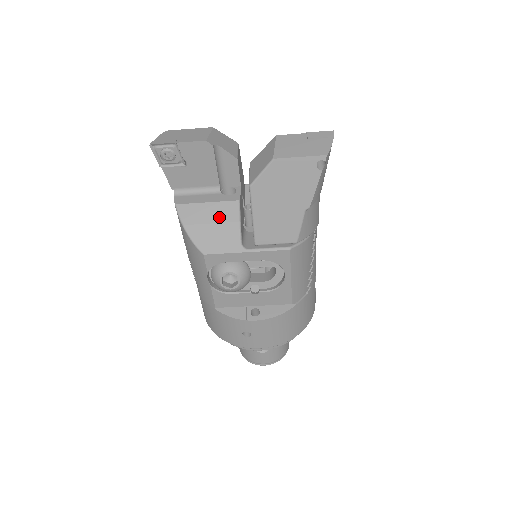
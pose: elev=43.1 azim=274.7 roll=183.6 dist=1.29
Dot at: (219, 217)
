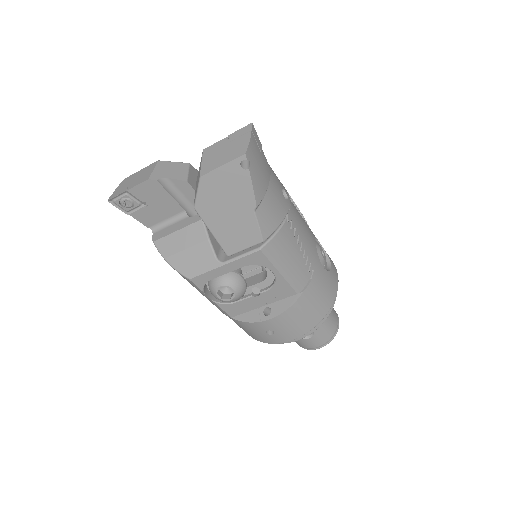
Dot at: (190, 241)
